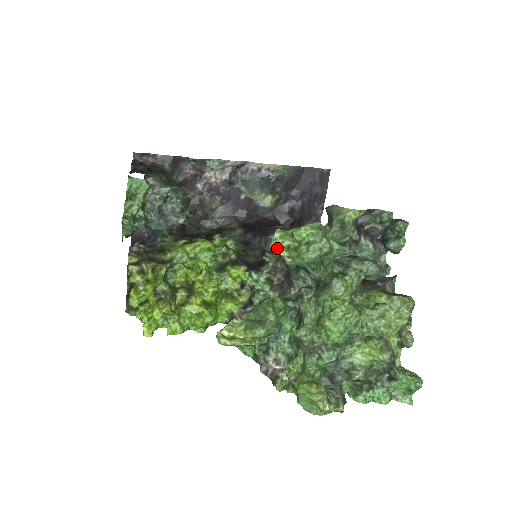
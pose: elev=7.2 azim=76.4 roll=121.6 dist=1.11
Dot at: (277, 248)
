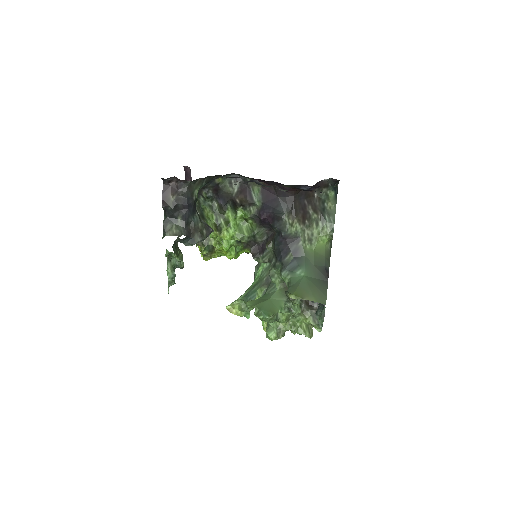
Dot at: occluded
